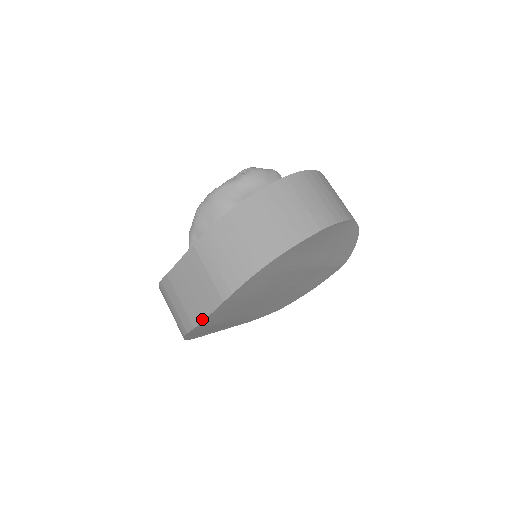
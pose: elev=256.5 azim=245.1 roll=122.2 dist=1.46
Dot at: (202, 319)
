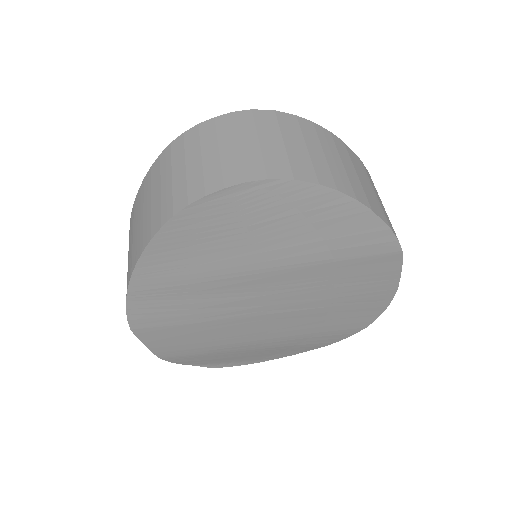
Dot at: (150, 348)
